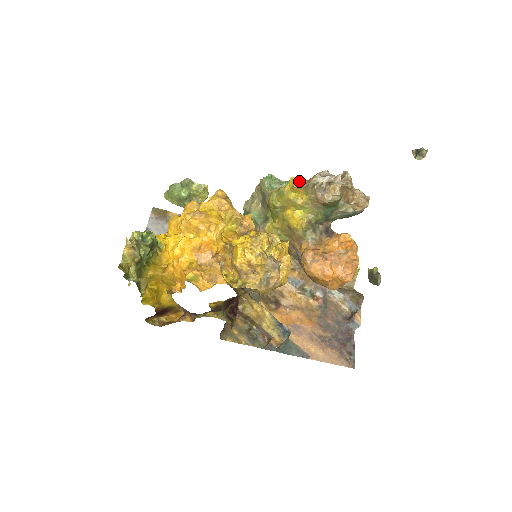
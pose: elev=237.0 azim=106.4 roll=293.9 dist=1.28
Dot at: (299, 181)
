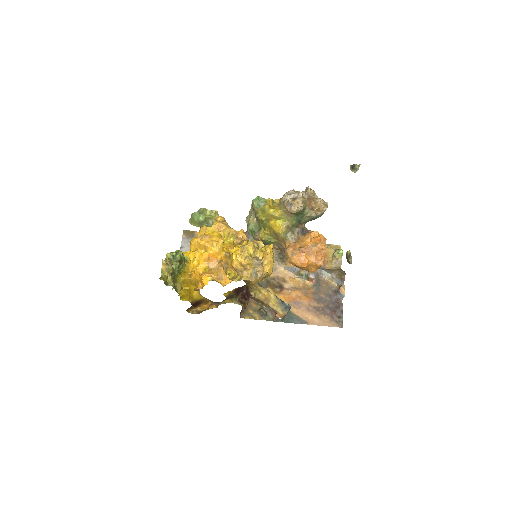
Dot at: (275, 200)
